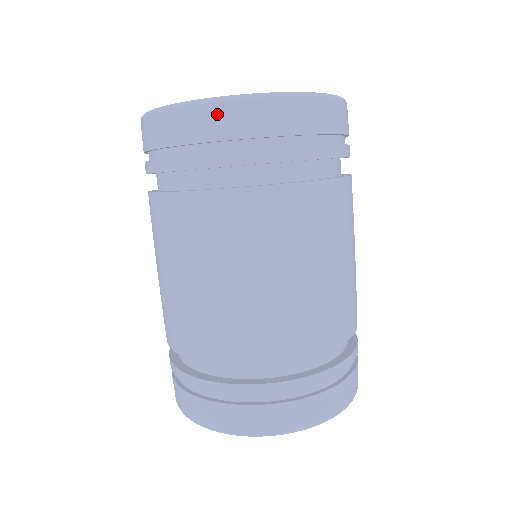
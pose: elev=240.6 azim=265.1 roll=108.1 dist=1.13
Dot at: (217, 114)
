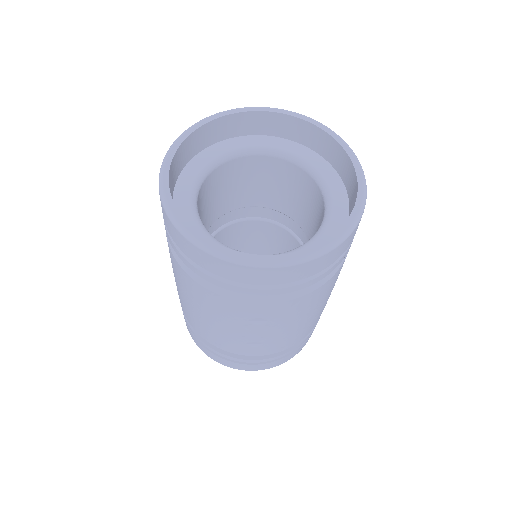
Dot at: (245, 272)
